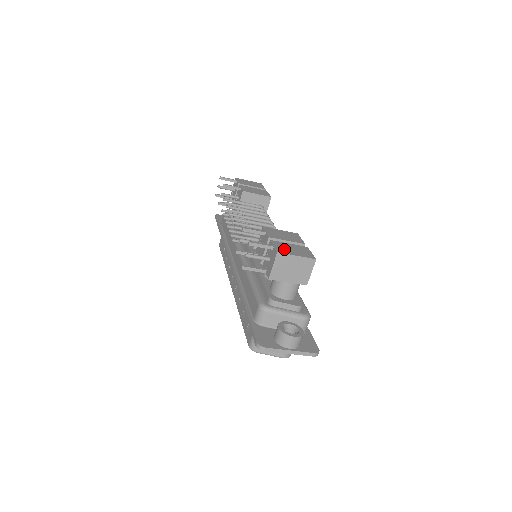
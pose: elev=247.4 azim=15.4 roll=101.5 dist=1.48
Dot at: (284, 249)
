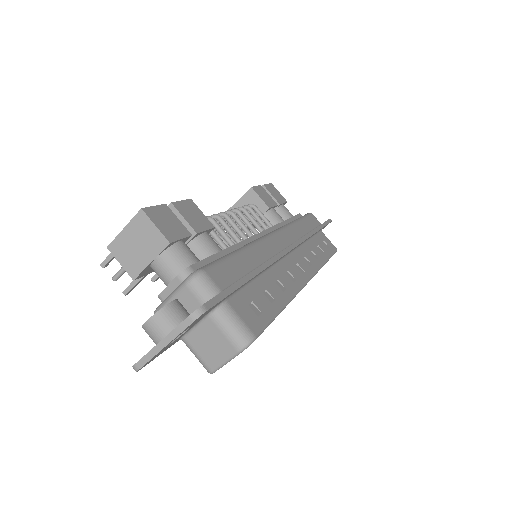
Dot at: occluded
